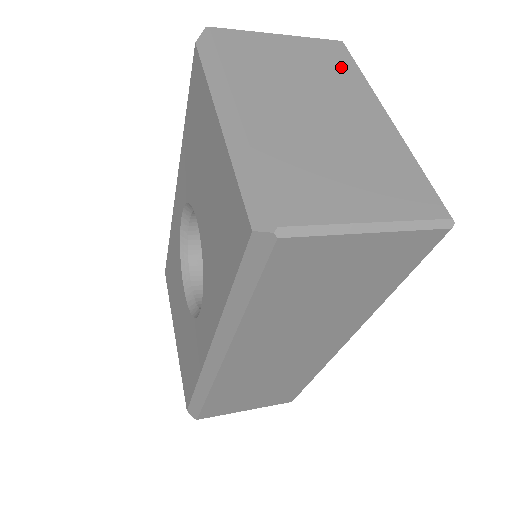
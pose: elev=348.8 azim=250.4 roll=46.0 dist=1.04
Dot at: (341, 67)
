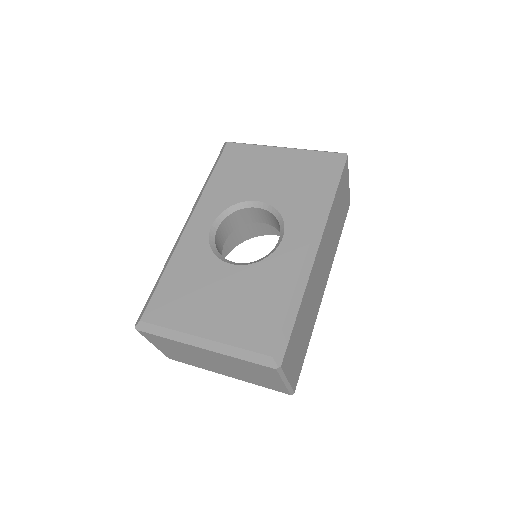
Dot at: occluded
